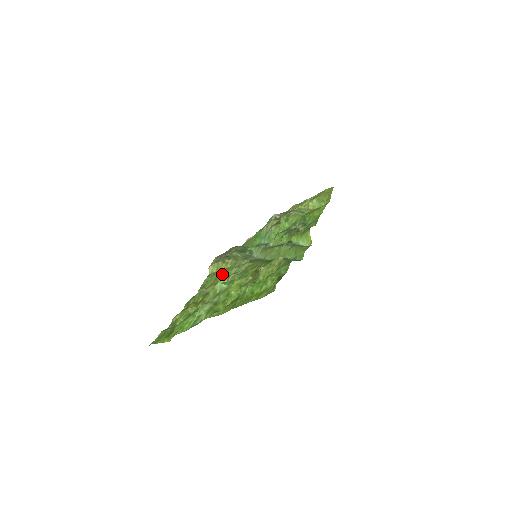
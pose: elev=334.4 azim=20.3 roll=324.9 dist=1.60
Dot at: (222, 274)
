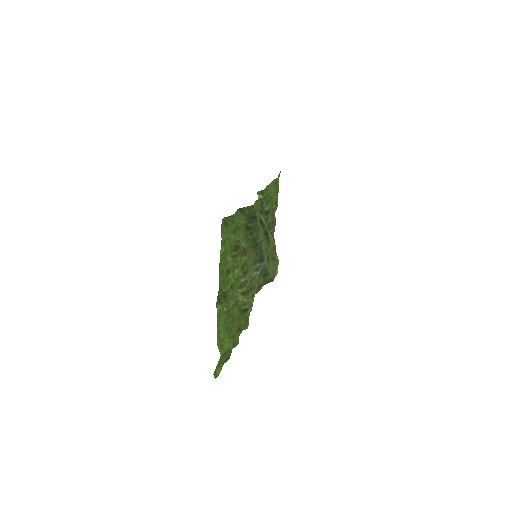
Dot at: occluded
